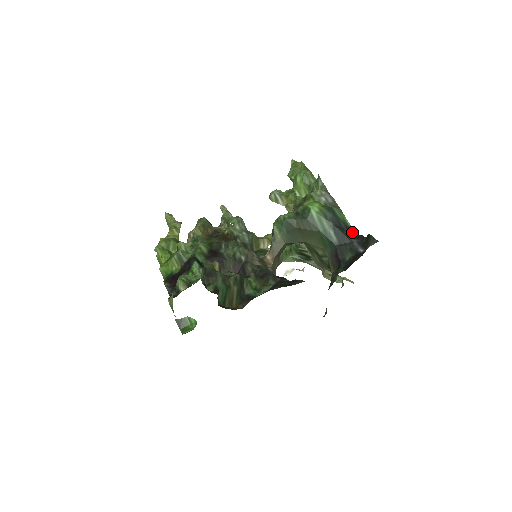
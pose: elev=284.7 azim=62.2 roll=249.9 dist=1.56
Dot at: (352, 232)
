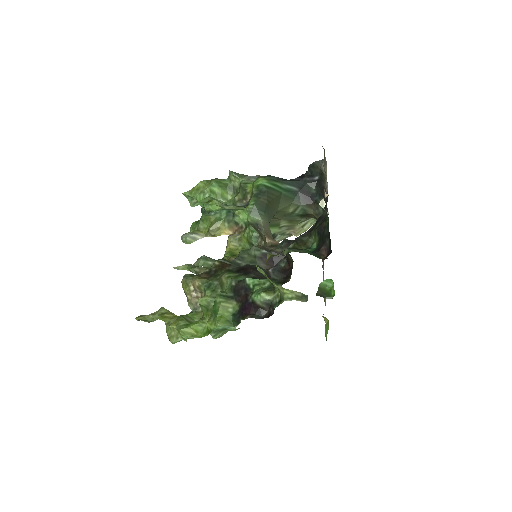
Dot at: occluded
